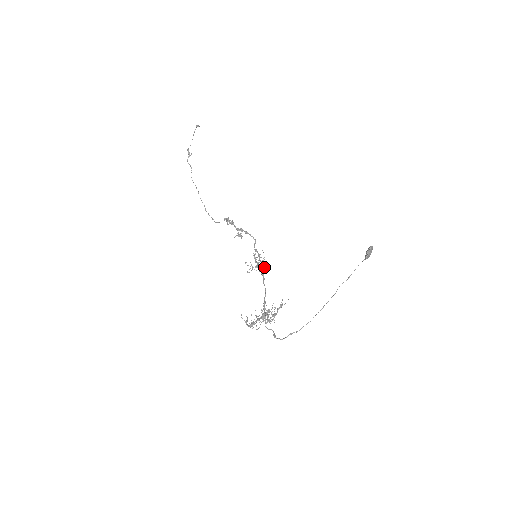
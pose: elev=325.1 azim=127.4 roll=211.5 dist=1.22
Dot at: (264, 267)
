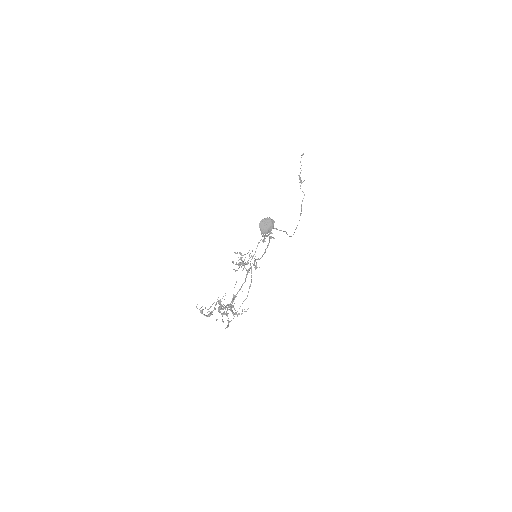
Dot at: (255, 265)
